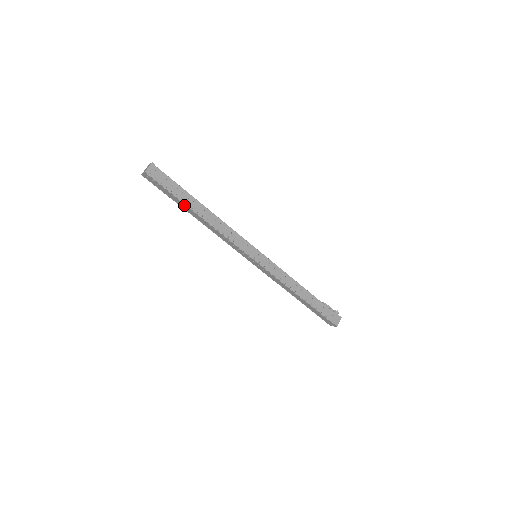
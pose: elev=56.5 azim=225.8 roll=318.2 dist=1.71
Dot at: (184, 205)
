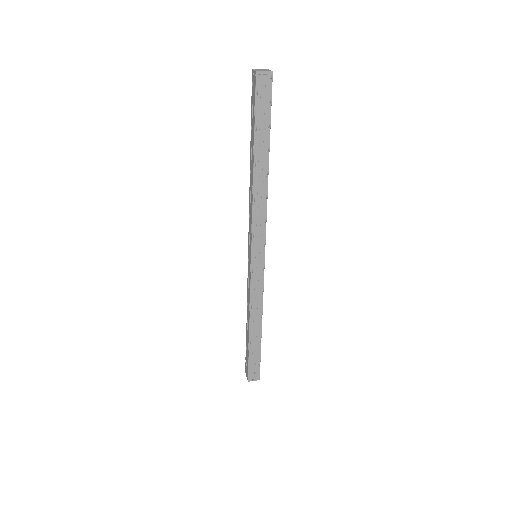
Dot at: (265, 144)
